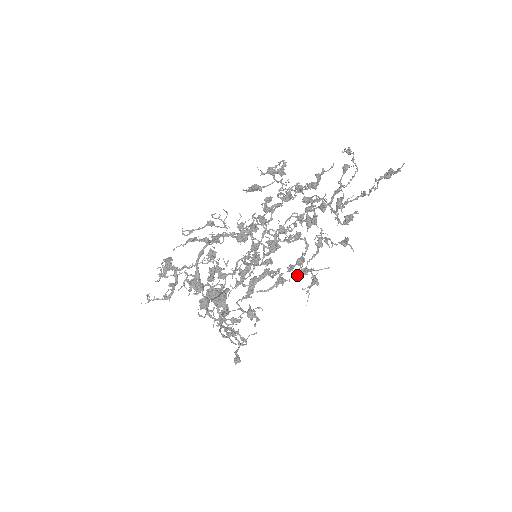
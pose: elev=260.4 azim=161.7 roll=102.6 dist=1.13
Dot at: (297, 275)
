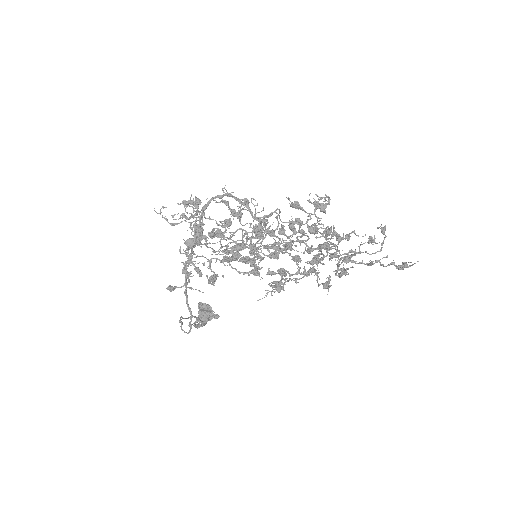
Dot at: occluded
